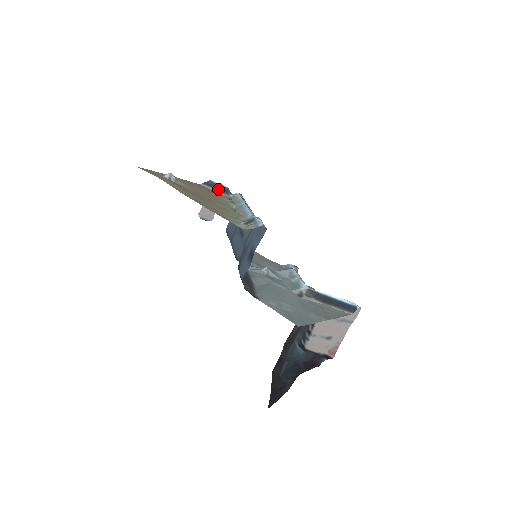
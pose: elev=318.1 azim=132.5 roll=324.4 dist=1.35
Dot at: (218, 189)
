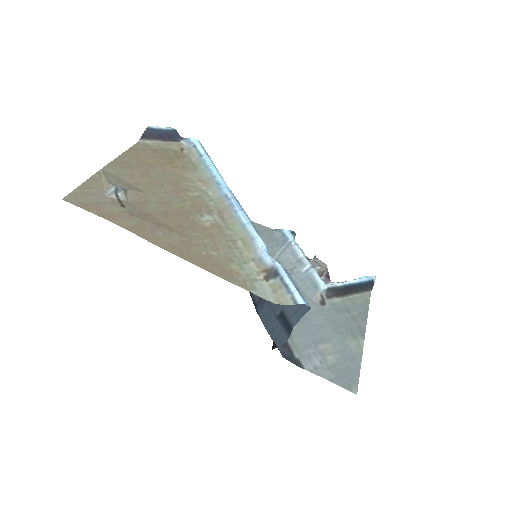
Dot at: (163, 138)
